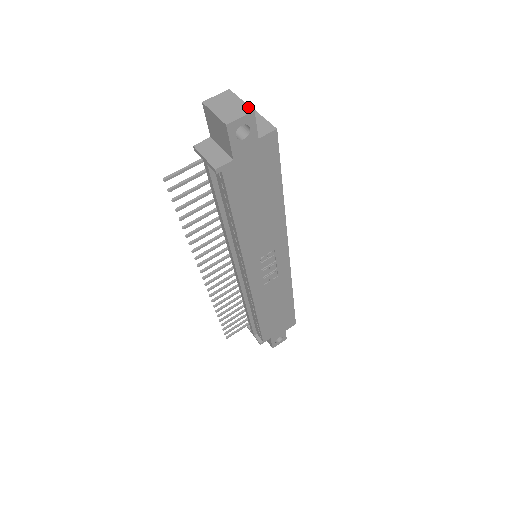
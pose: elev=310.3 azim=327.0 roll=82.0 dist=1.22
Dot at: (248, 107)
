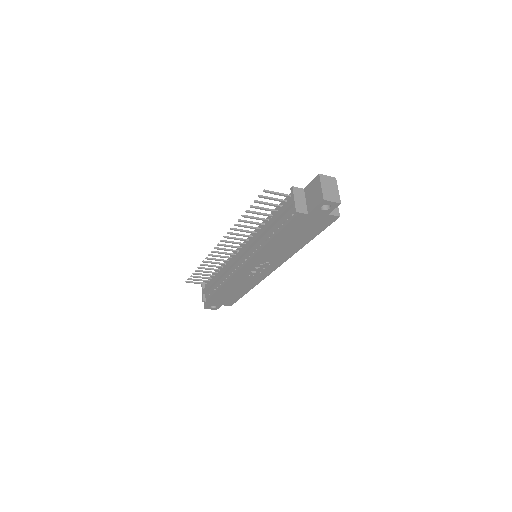
Dot at: (339, 198)
